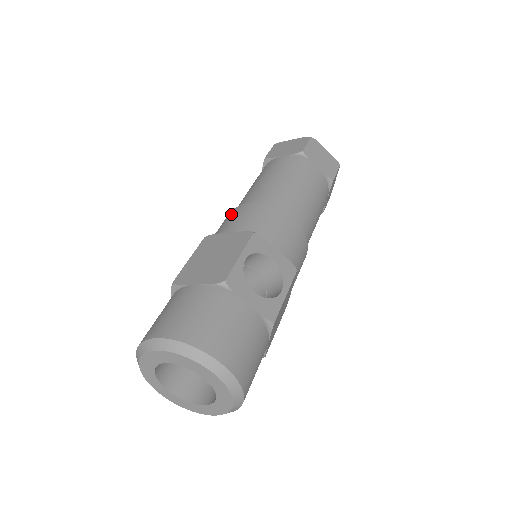
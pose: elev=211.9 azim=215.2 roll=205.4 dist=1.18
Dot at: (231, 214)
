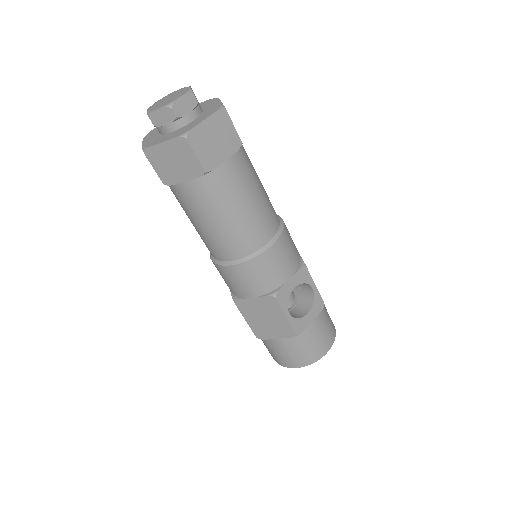
Dot at: (226, 275)
